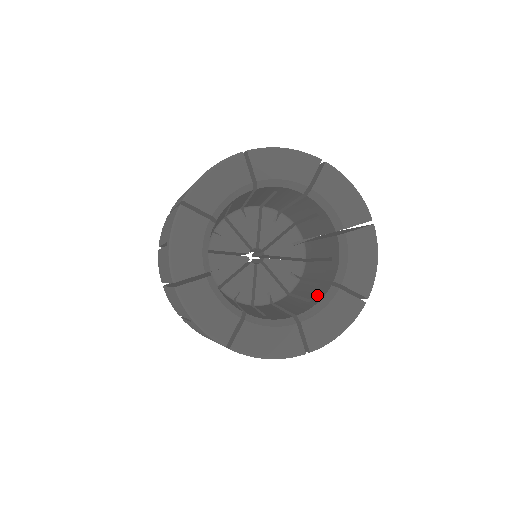
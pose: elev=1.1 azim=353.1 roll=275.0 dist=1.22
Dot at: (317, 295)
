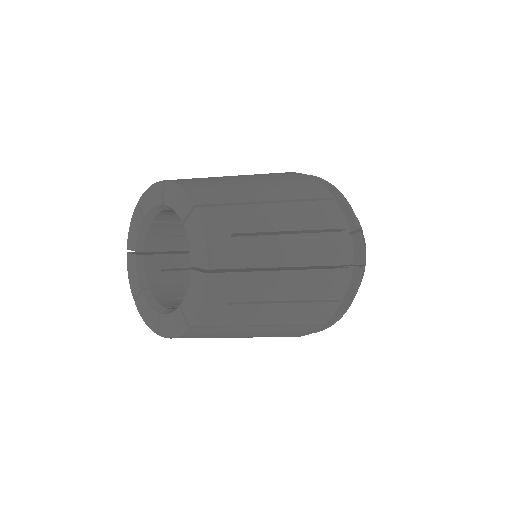
Dot at: occluded
